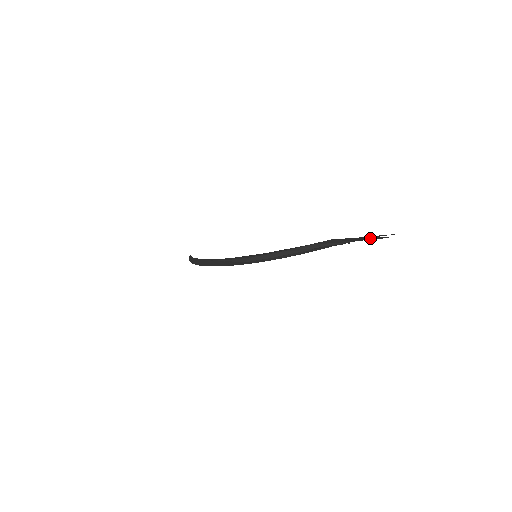
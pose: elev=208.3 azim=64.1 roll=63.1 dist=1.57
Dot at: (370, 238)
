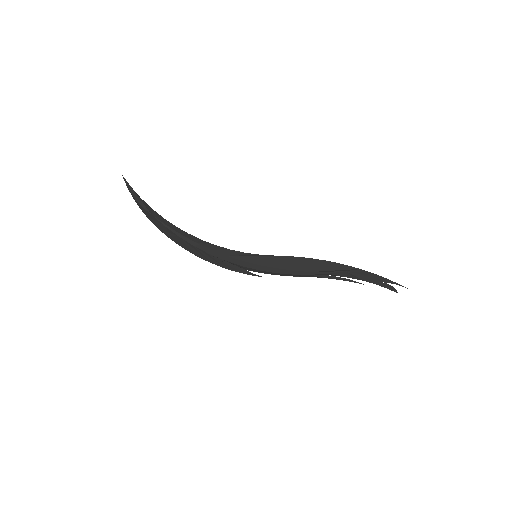
Dot at: (381, 283)
